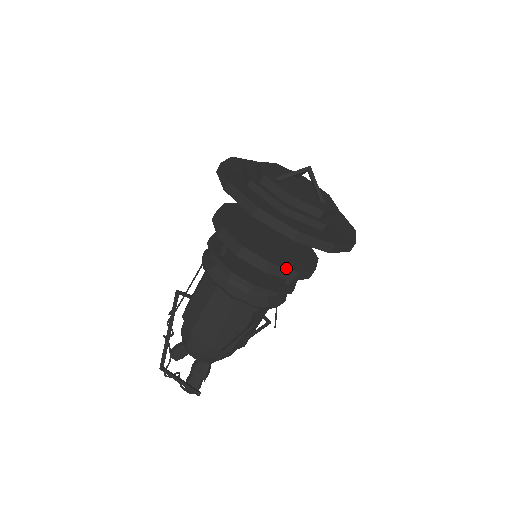
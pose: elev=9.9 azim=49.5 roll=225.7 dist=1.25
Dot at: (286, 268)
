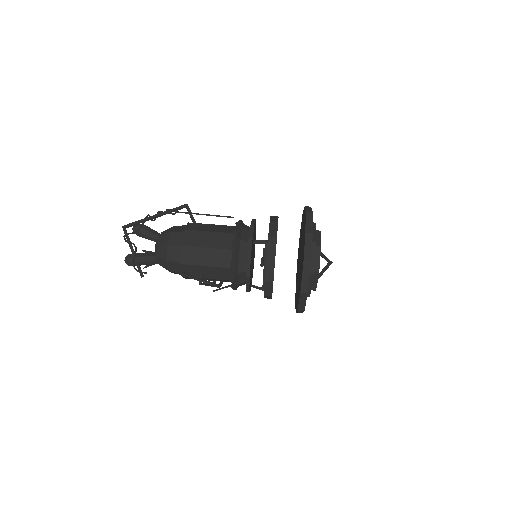
Dot at: occluded
